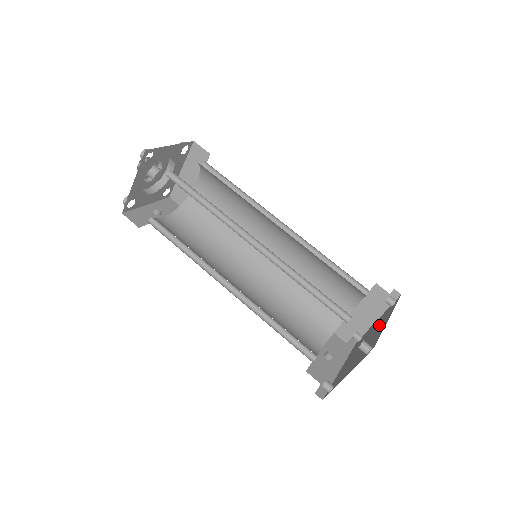
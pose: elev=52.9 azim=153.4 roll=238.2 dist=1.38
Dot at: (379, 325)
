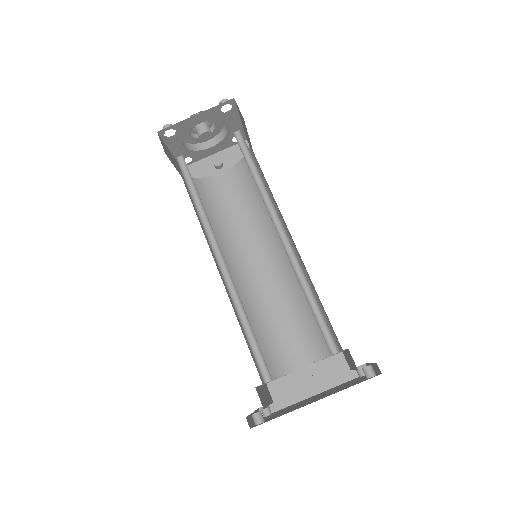
Dot at: (331, 392)
